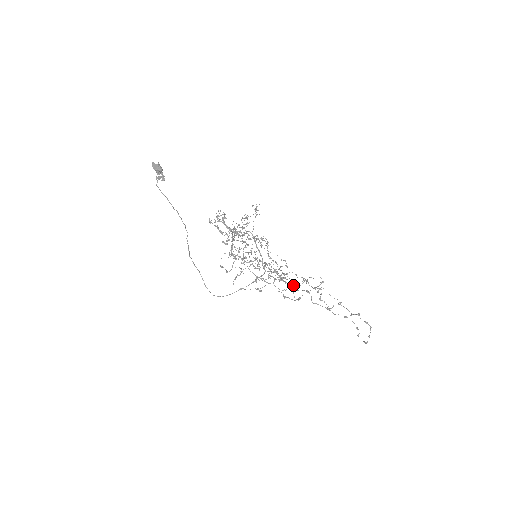
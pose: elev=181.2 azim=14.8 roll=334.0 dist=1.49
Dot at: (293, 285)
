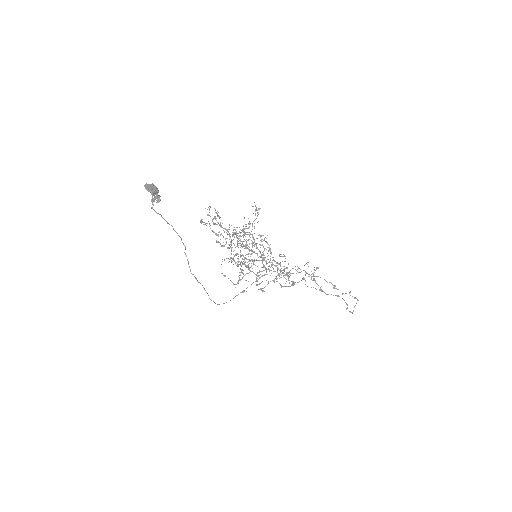
Dot at: (289, 274)
